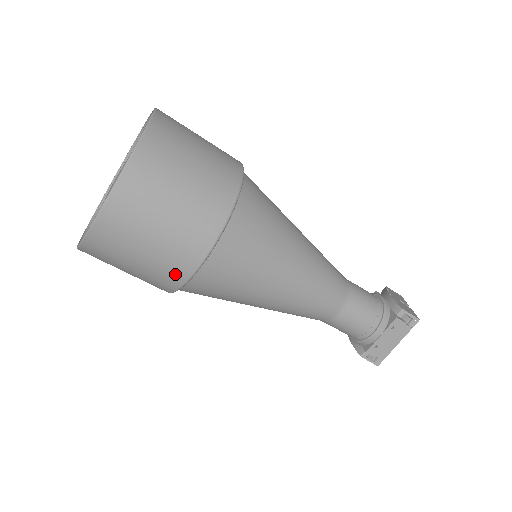
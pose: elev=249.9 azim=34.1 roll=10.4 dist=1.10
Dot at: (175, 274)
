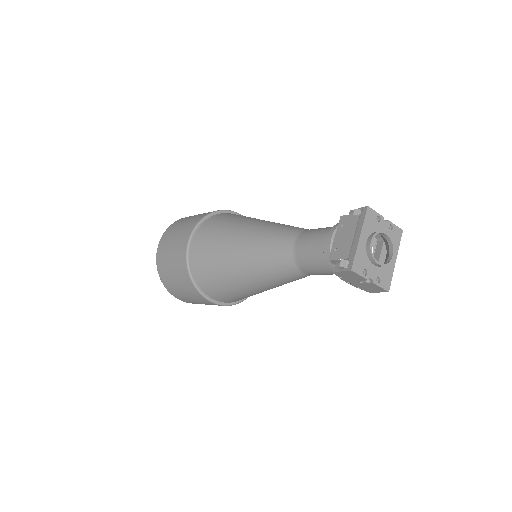
Dot at: (182, 256)
